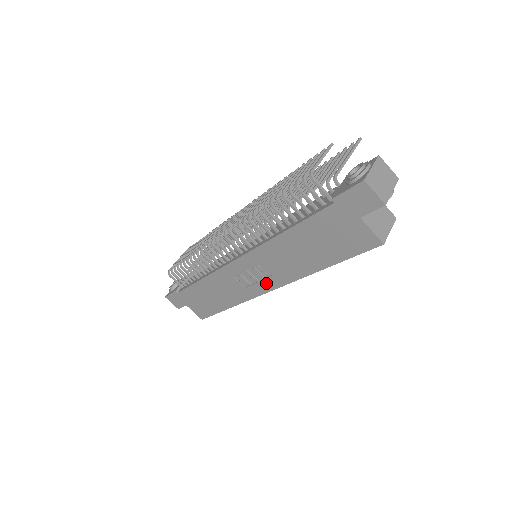
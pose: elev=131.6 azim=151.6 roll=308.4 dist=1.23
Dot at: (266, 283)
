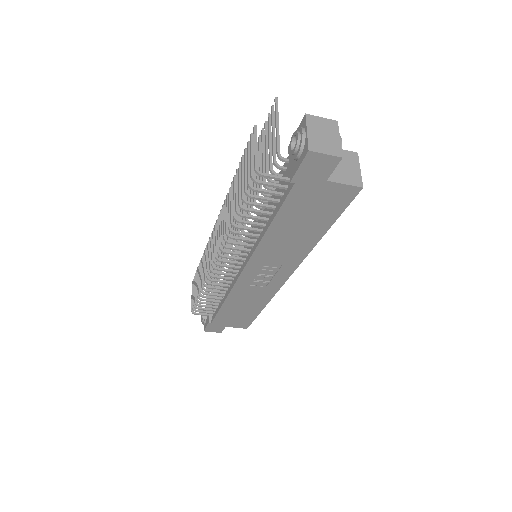
Dot at: (281, 274)
